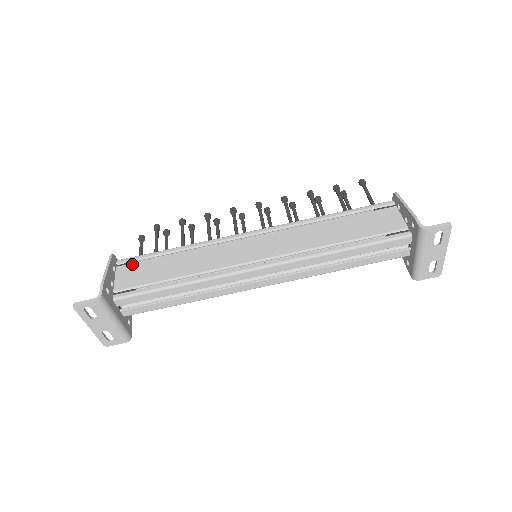
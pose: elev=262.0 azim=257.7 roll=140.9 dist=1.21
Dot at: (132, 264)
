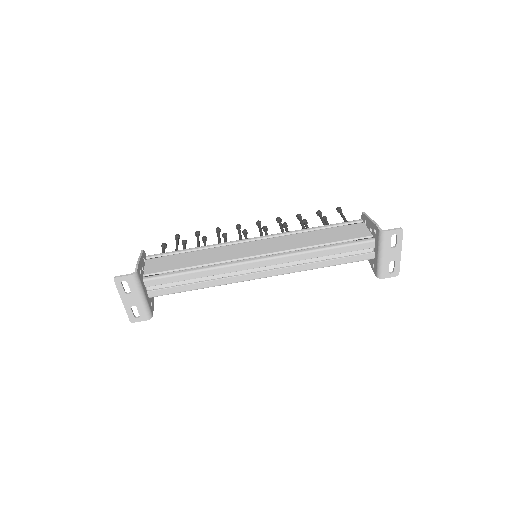
Dot at: (158, 258)
